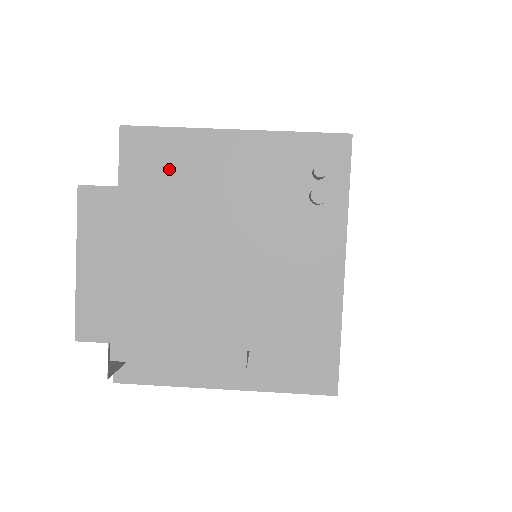
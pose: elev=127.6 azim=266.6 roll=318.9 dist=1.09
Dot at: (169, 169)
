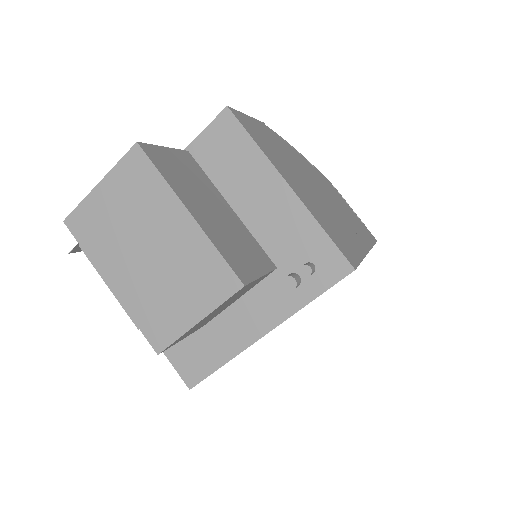
Dot at: (228, 166)
